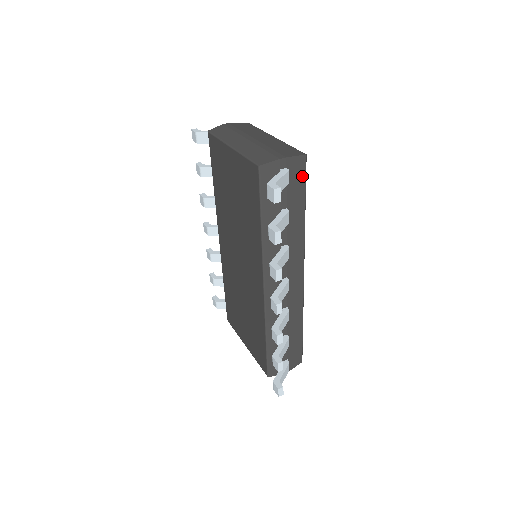
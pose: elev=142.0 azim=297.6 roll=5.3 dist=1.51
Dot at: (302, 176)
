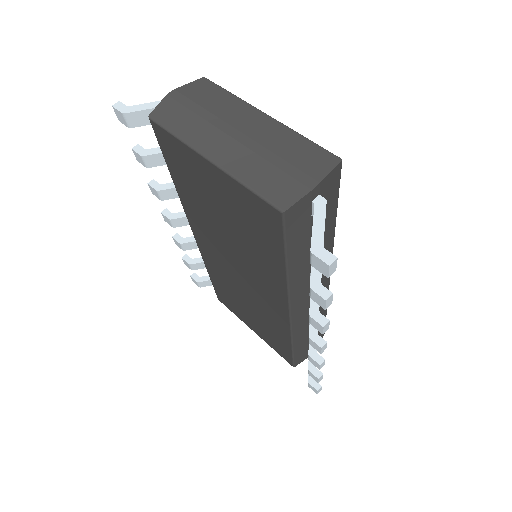
Dot at: (335, 188)
